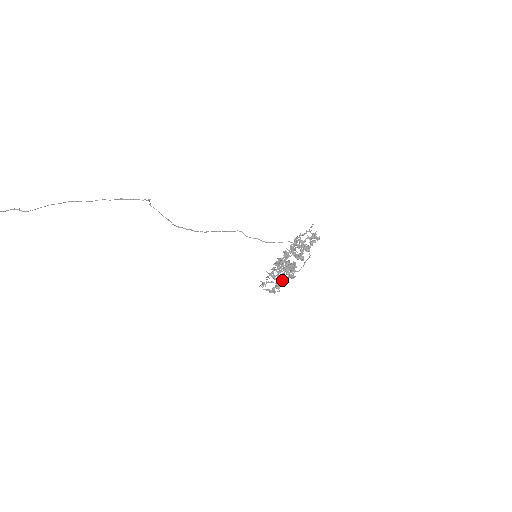
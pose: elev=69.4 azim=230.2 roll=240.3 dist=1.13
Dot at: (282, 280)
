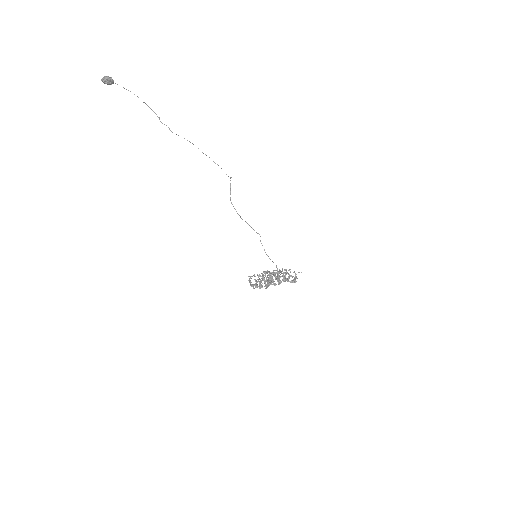
Dot at: (260, 284)
